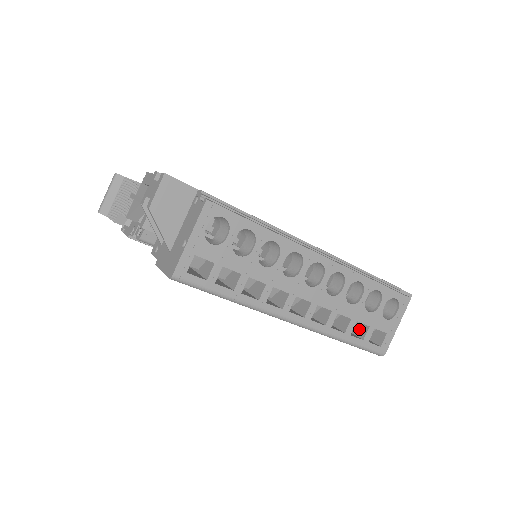
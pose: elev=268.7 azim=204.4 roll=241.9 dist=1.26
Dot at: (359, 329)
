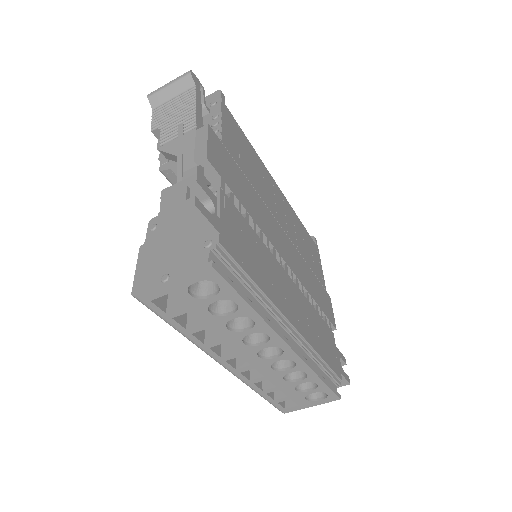
Dot at: occluded
